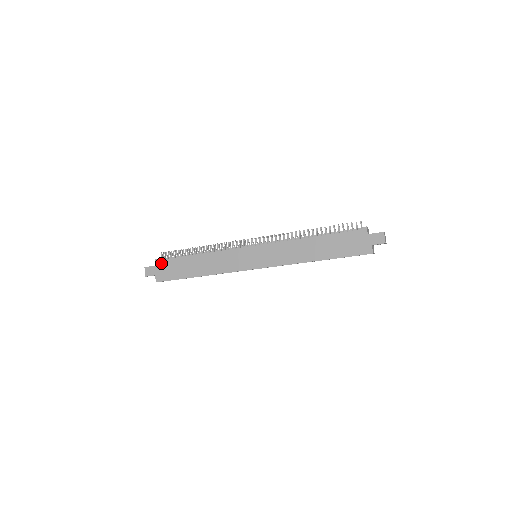
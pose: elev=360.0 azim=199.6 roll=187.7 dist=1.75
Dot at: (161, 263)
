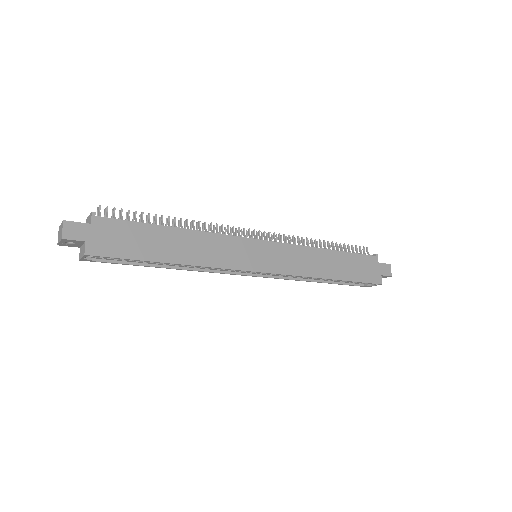
Dot at: (104, 222)
